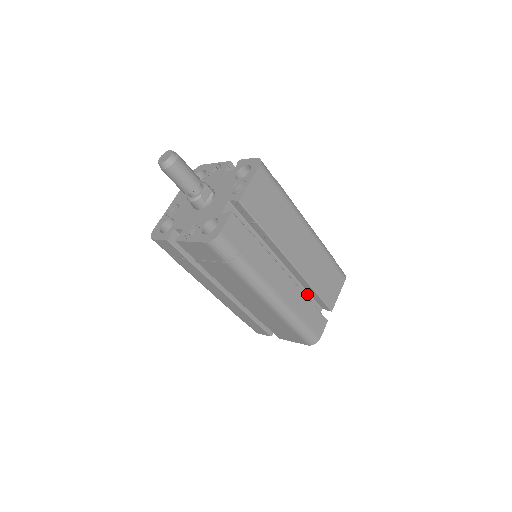
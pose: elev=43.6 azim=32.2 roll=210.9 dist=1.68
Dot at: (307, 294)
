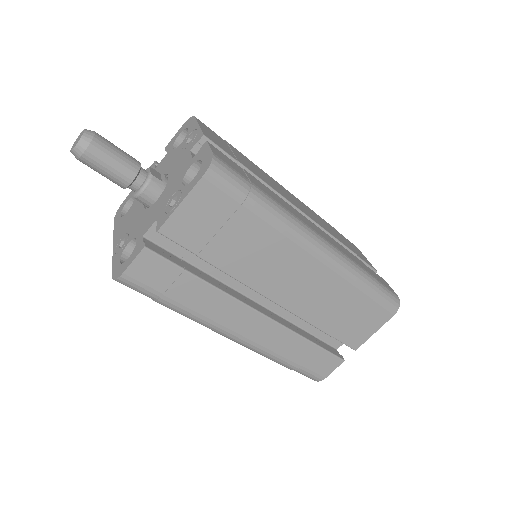
Dot at: occluded
